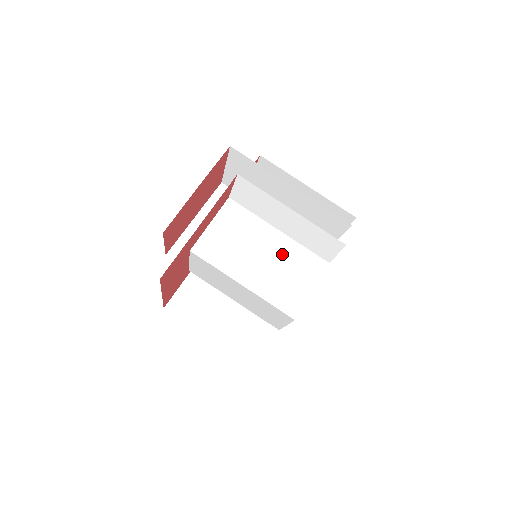
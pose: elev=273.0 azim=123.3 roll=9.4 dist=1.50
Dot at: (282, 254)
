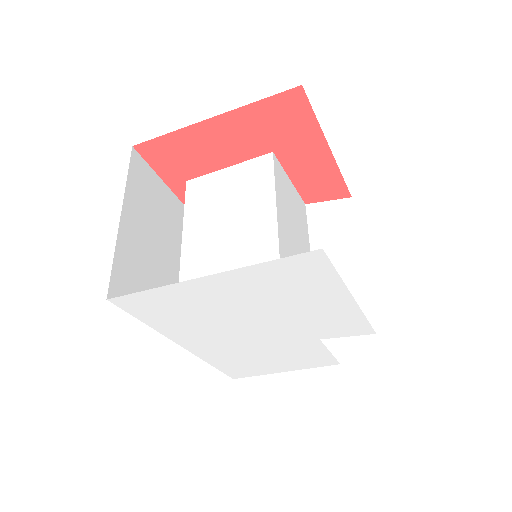
Dot at: occluded
